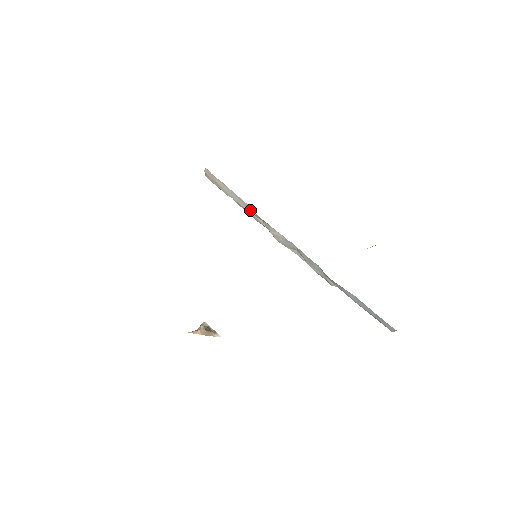
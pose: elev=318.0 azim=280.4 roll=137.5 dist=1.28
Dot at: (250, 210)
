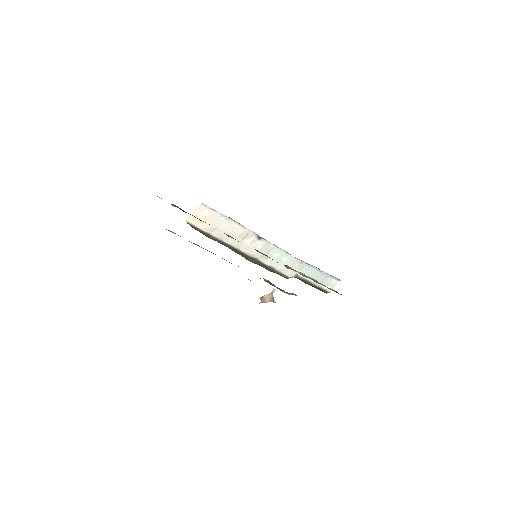
Dot at: (236, 231)
